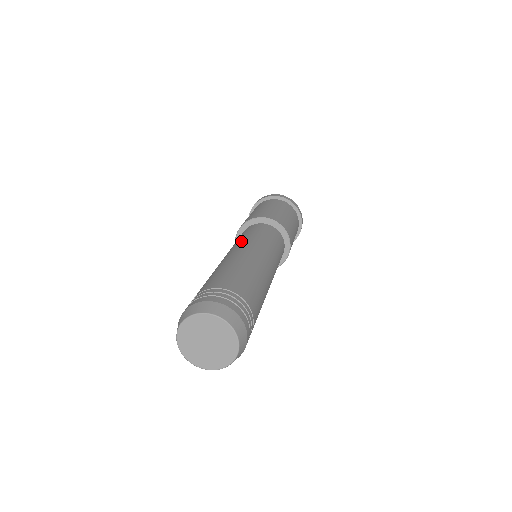
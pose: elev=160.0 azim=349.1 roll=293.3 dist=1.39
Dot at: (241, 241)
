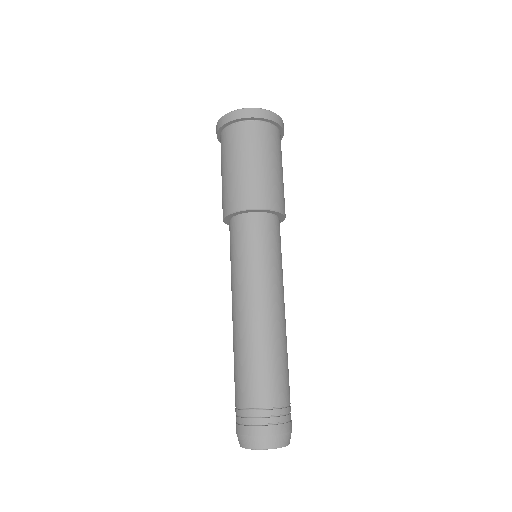
Dot at: (266, 276)
